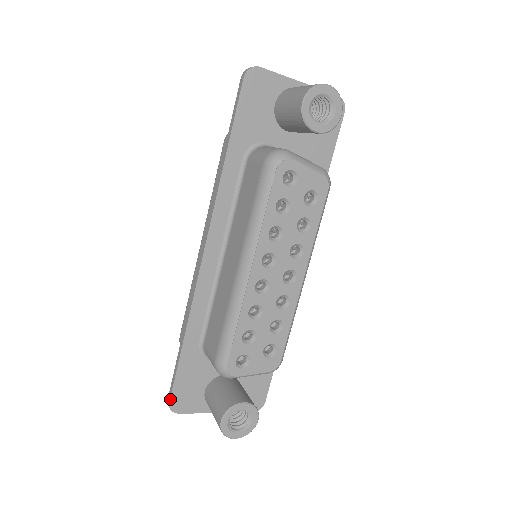
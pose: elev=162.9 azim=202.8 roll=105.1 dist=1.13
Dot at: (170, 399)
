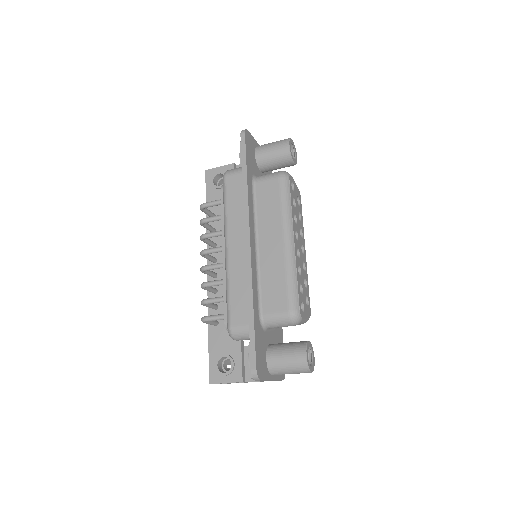
Dot at: (256, 365)
